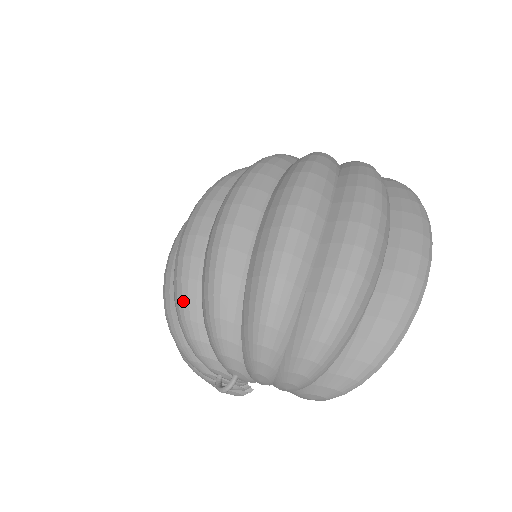
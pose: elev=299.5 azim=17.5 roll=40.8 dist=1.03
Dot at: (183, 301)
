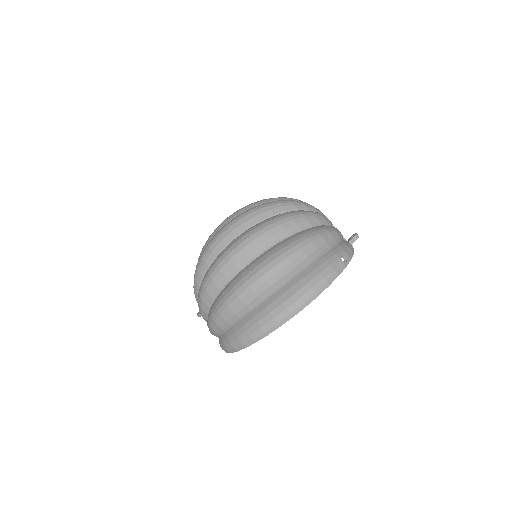
Dot at: occluded
